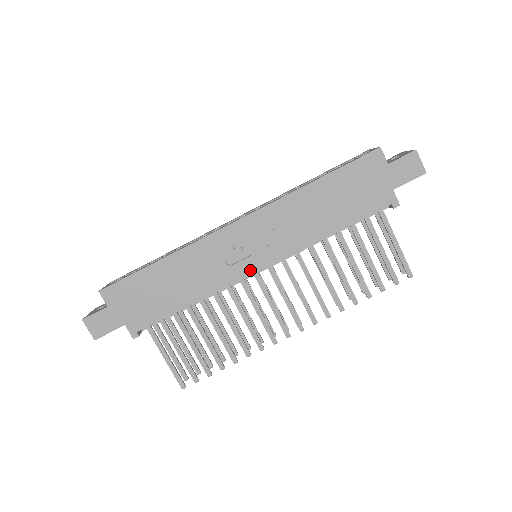
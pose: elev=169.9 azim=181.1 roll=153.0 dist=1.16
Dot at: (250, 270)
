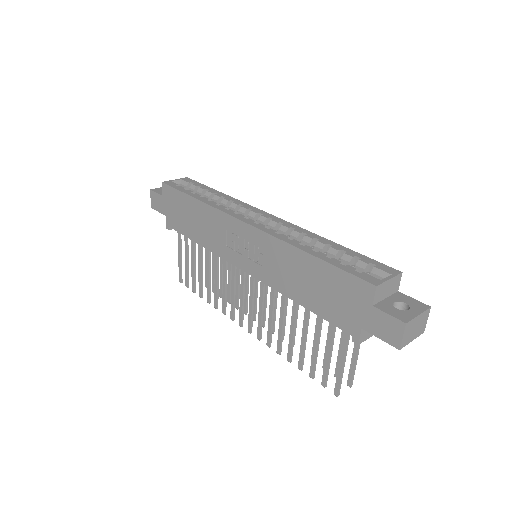
Dot at: (236, 263)
